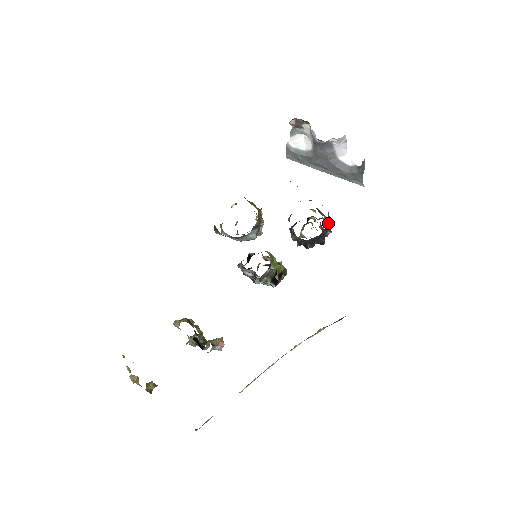
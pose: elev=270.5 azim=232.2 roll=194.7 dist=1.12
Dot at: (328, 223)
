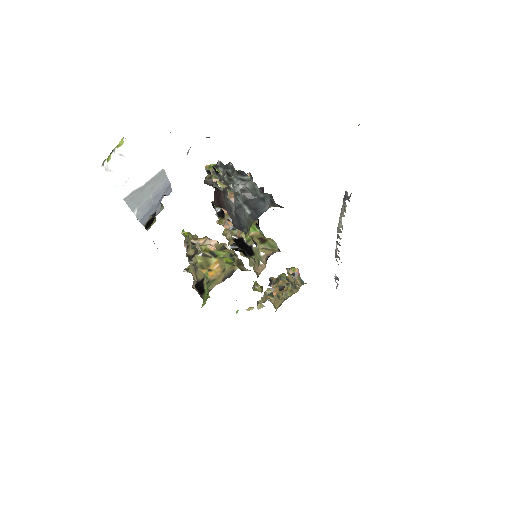
Dot at: (250, 183)
